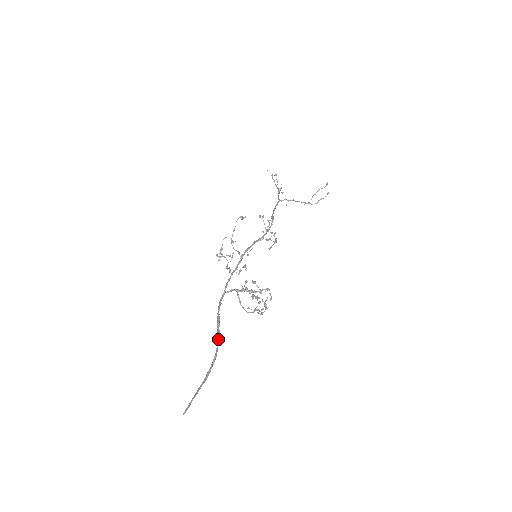
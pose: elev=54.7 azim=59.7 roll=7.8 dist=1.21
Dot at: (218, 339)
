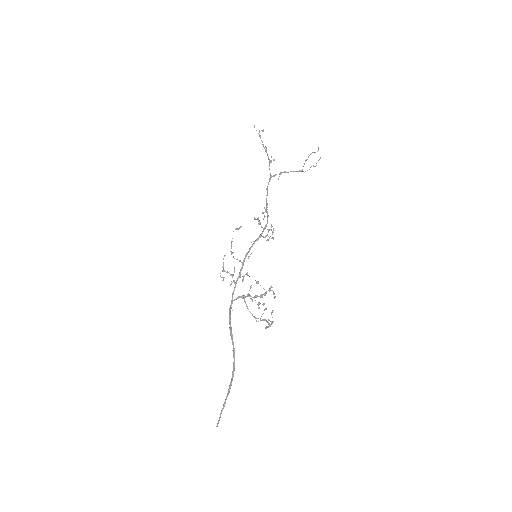
Dot at: (234, 351)
